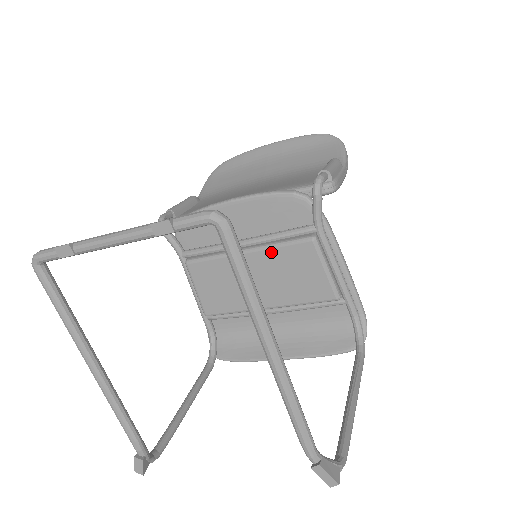
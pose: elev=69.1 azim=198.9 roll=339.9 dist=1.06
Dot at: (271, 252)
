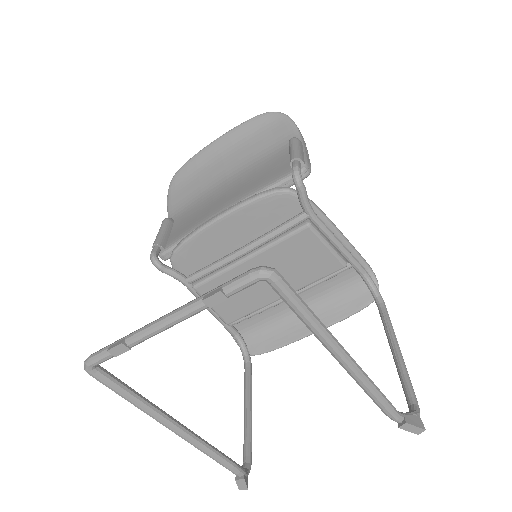
Dot at: (273, 250)
